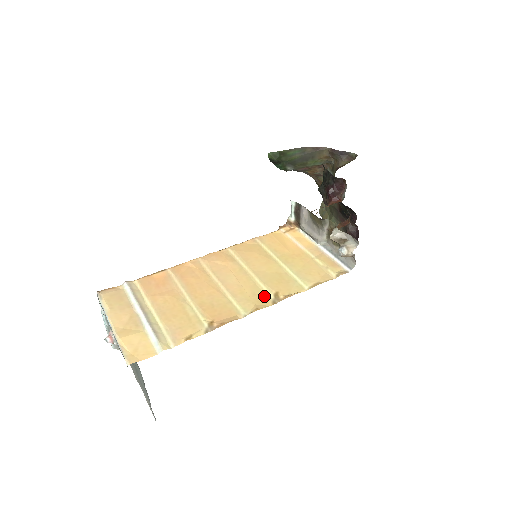
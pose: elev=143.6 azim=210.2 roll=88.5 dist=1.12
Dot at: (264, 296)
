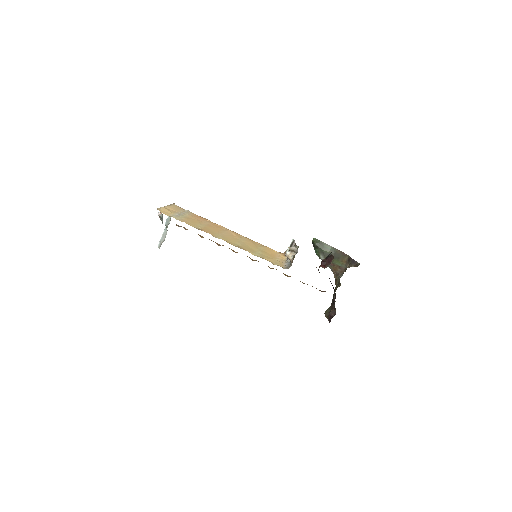
Dot at: (234, 244)
